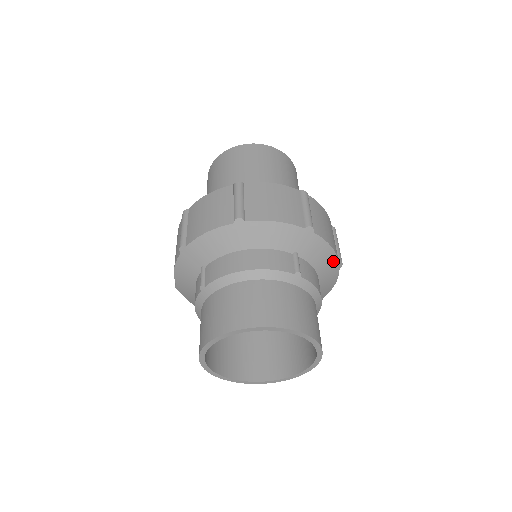
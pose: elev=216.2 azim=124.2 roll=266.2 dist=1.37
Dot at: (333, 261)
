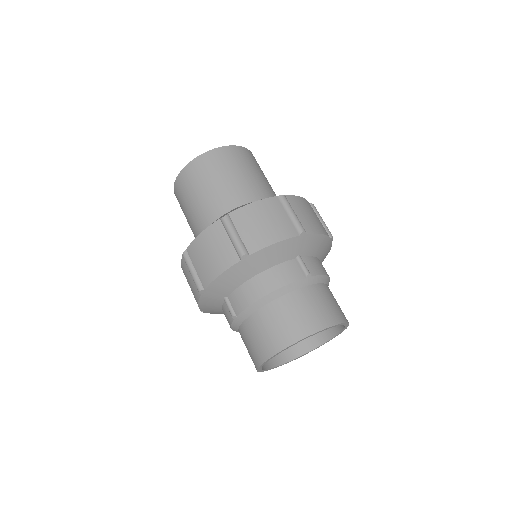
Dot at: (326, 241)
